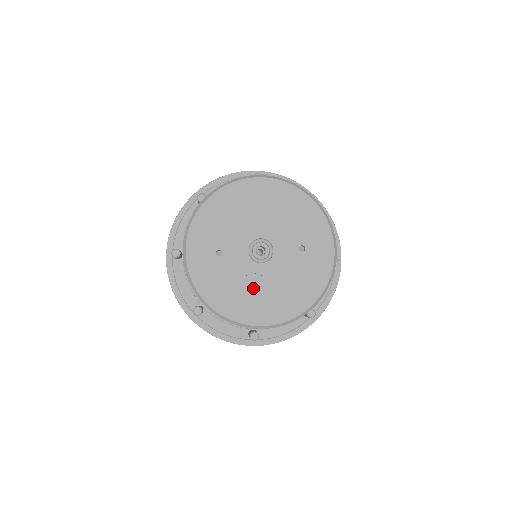
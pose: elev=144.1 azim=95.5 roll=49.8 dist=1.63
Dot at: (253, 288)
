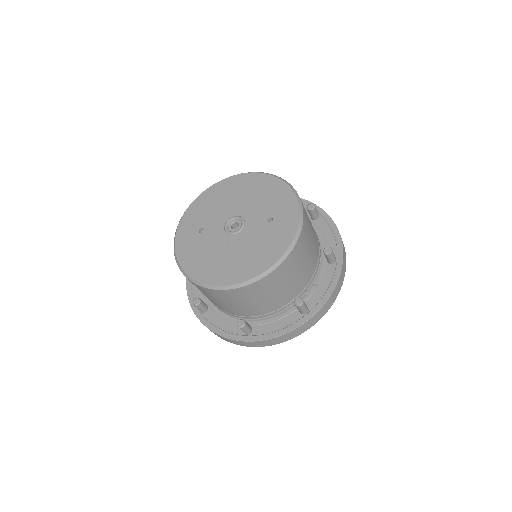
Dot at: (222, 255)
